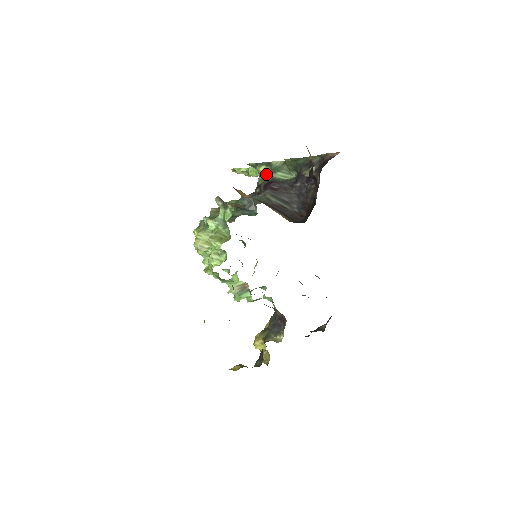
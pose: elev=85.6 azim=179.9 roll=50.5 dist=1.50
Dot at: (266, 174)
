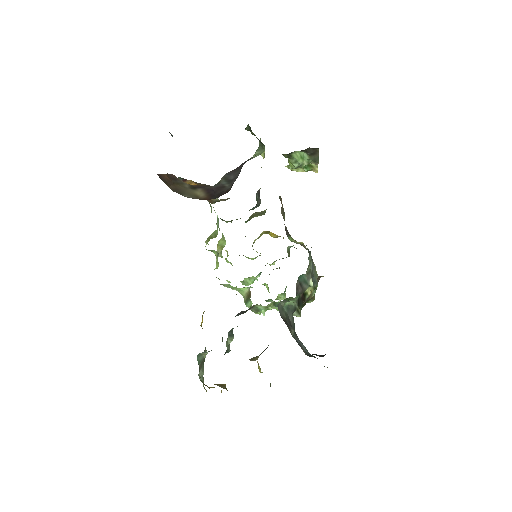
Dot at: occluded
